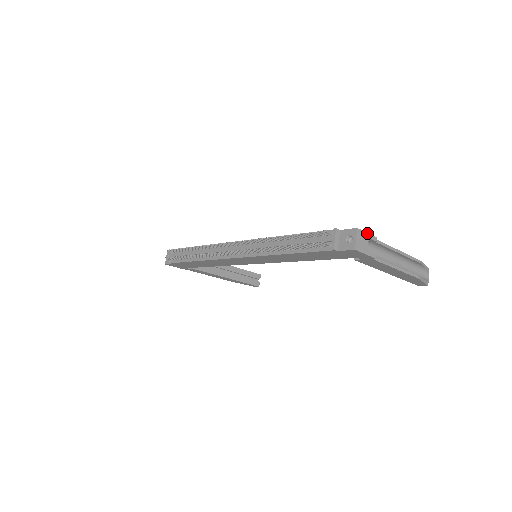
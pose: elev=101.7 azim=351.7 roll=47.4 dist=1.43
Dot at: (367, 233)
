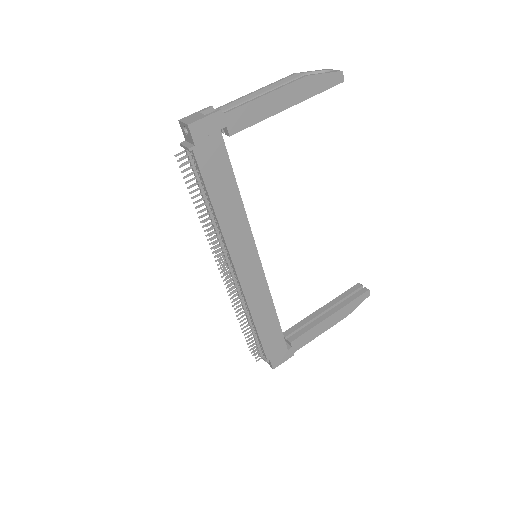
Dot at: (194, 113)
